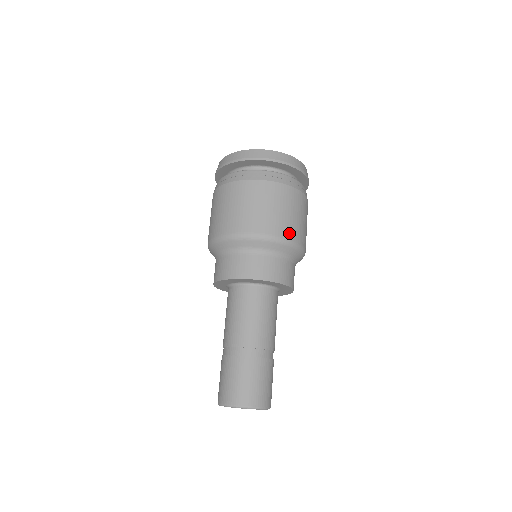
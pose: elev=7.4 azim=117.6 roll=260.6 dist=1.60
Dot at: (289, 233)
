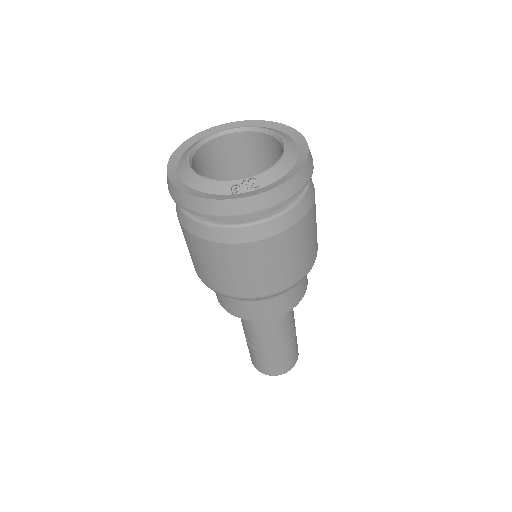
Dot at: (270, 289)
